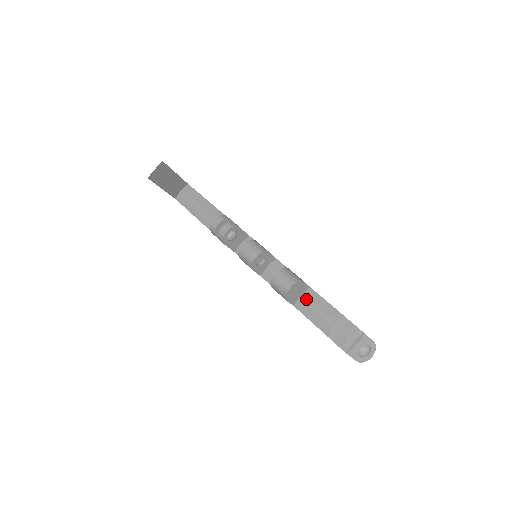
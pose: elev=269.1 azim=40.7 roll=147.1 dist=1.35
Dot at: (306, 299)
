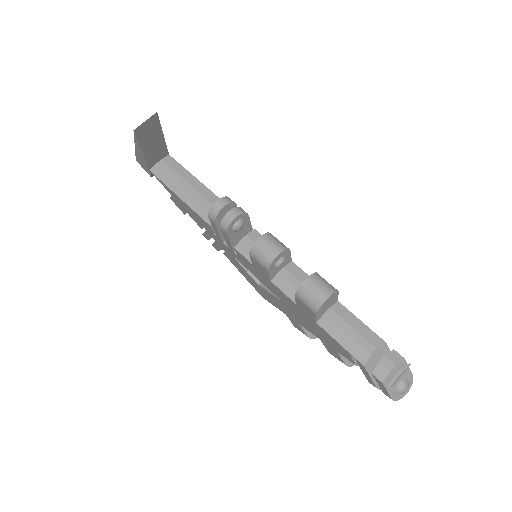
Dot at: (335, 316)
